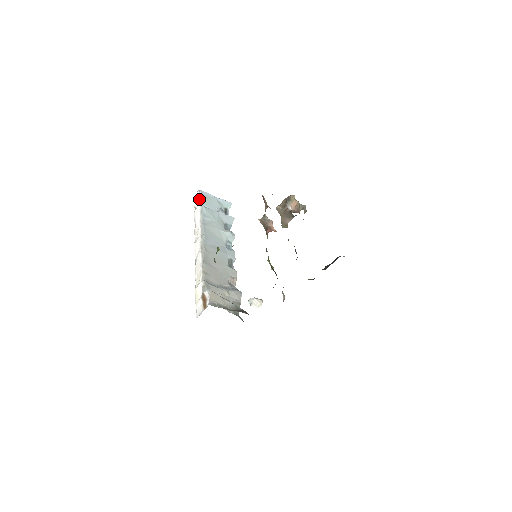
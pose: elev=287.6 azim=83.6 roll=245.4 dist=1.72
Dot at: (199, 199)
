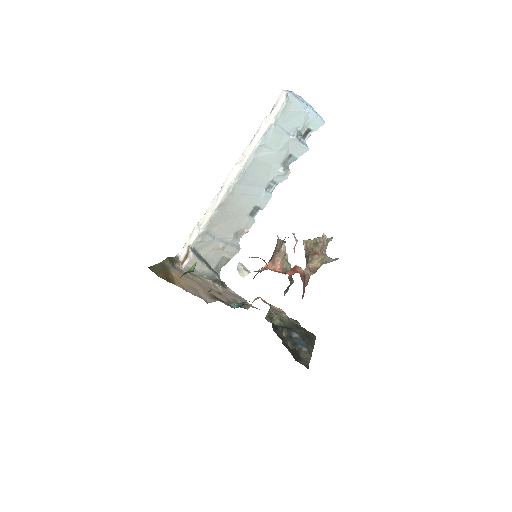
Dot at: (279, 108)
